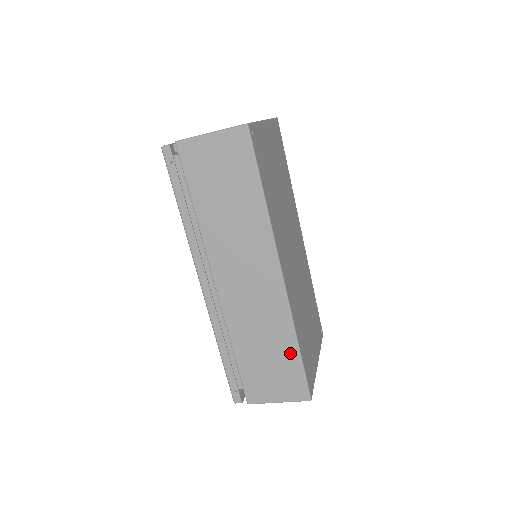
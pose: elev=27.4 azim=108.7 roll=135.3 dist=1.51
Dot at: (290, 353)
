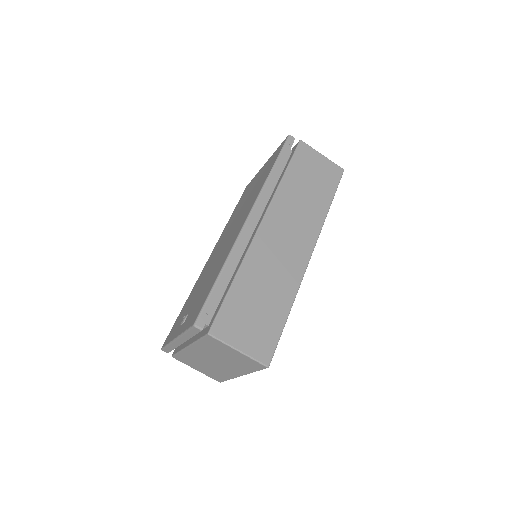
Dot at: (280, 313)
